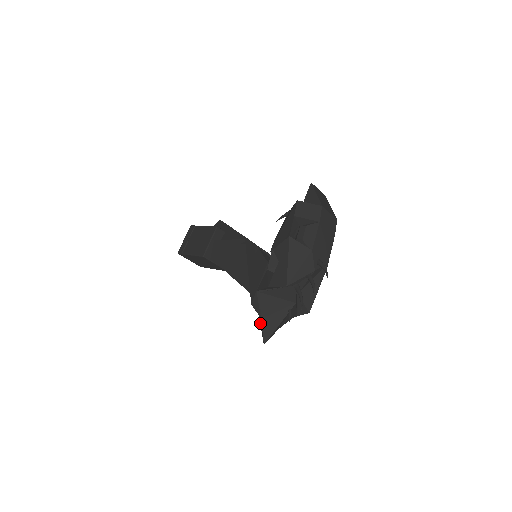
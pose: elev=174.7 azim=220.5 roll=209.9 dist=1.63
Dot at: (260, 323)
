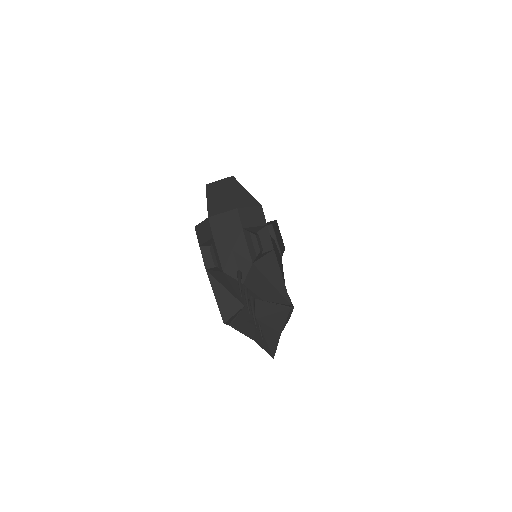
Dot at: occluded
